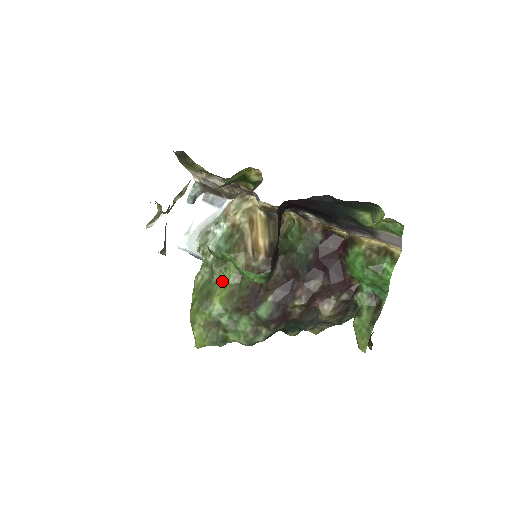
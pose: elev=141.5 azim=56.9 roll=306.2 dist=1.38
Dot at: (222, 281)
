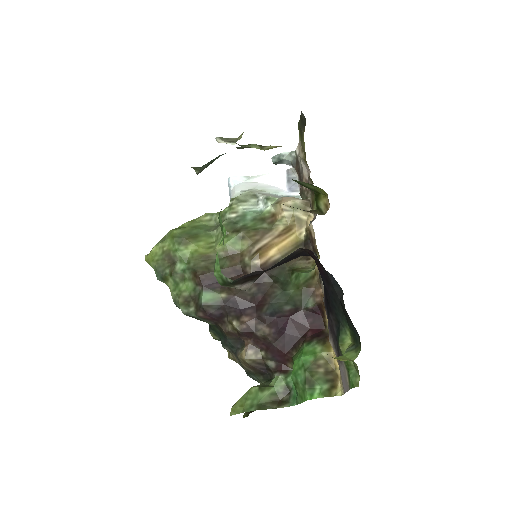
Dot at: (215, 240)
